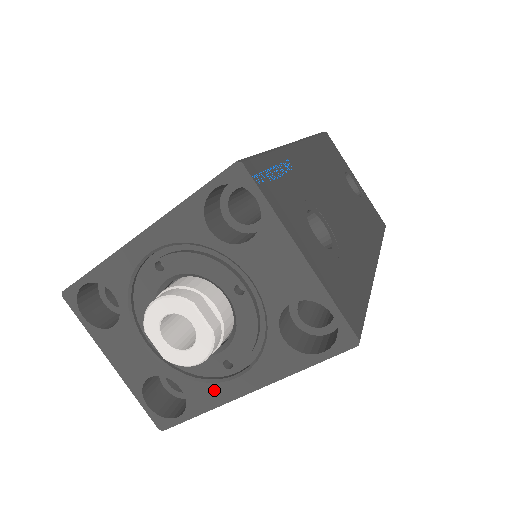
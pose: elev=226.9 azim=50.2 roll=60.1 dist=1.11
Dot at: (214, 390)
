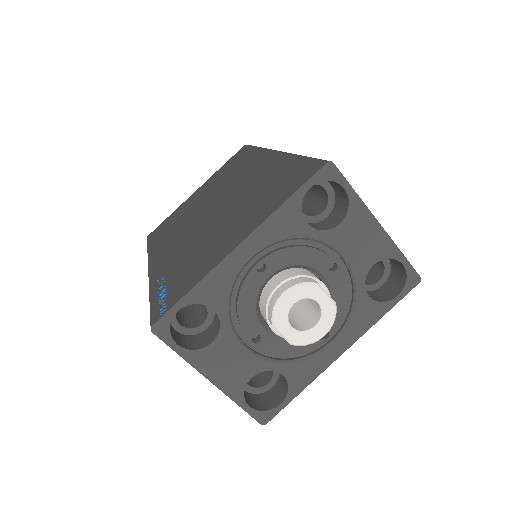
Dot at: (314, 363)
